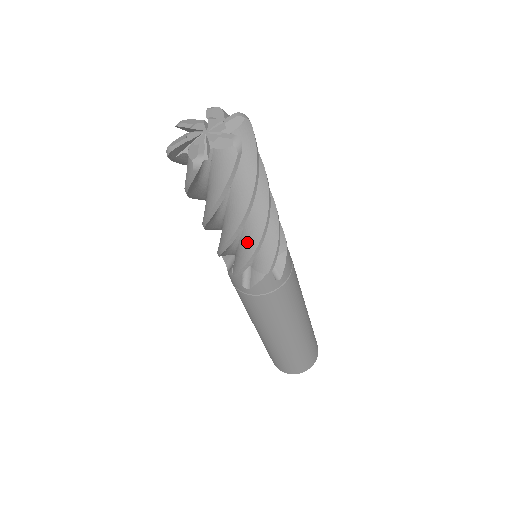
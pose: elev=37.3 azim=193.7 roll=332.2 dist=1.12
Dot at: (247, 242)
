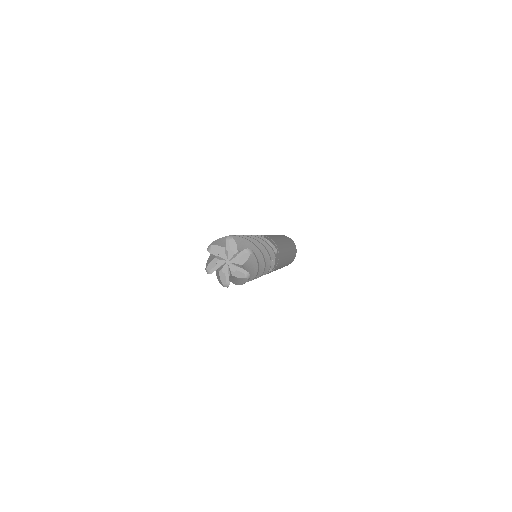
Dot at: occluded
